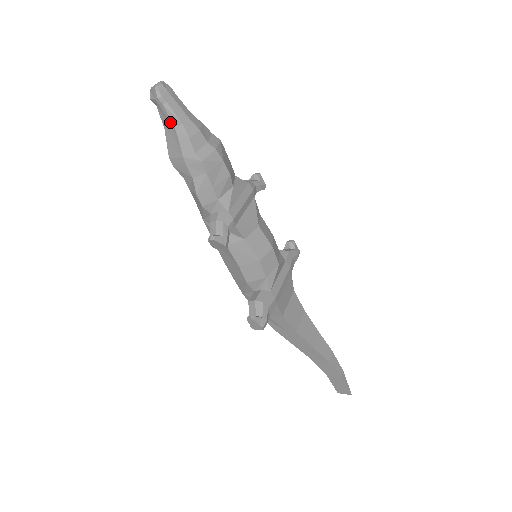
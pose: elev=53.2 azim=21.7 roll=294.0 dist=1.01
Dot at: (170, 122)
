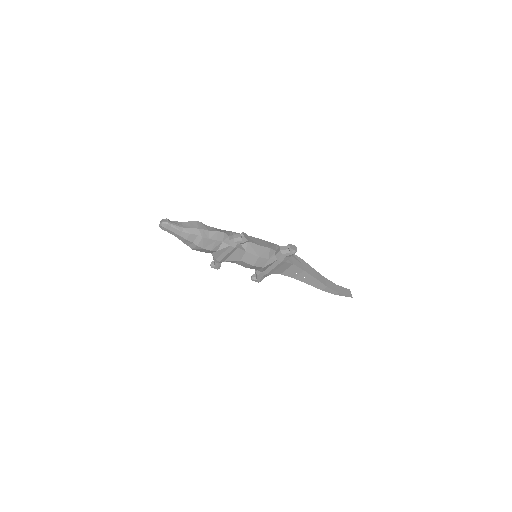
Dot at: occluded
